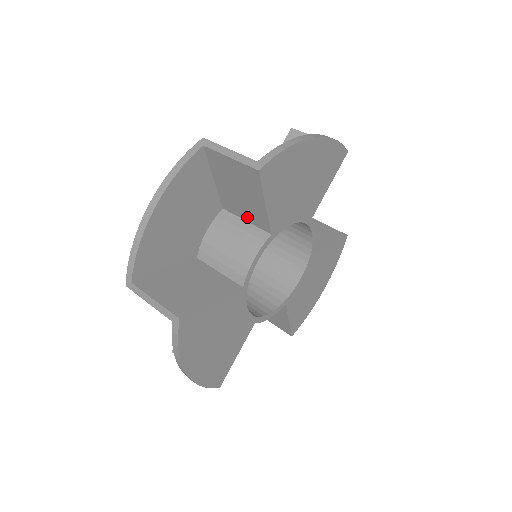
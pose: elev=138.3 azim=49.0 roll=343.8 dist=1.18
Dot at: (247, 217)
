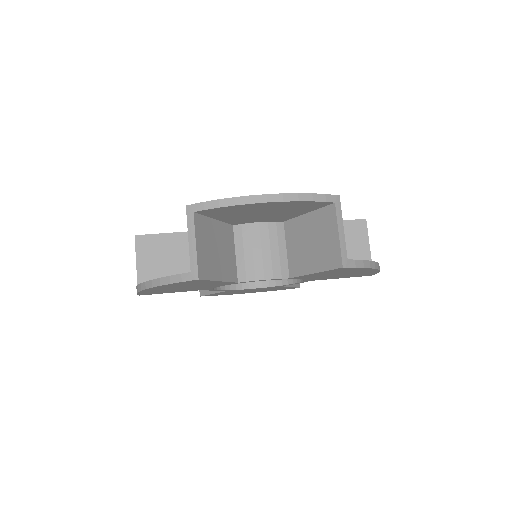
Dot at: (291, 251)
